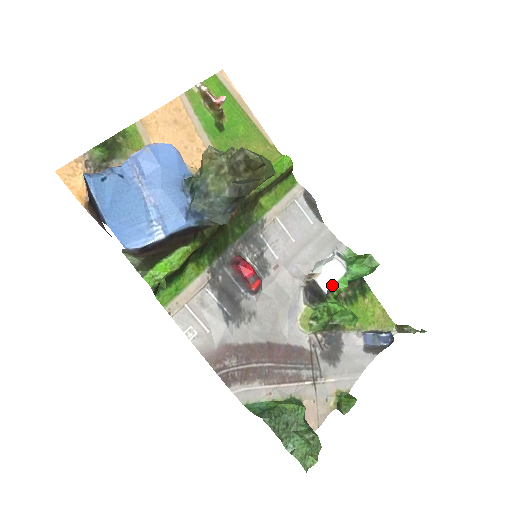
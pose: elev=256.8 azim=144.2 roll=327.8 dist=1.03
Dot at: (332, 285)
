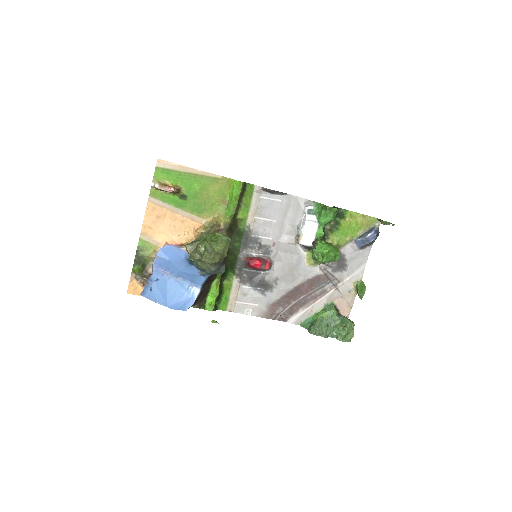
Dot at: (313, 239)
